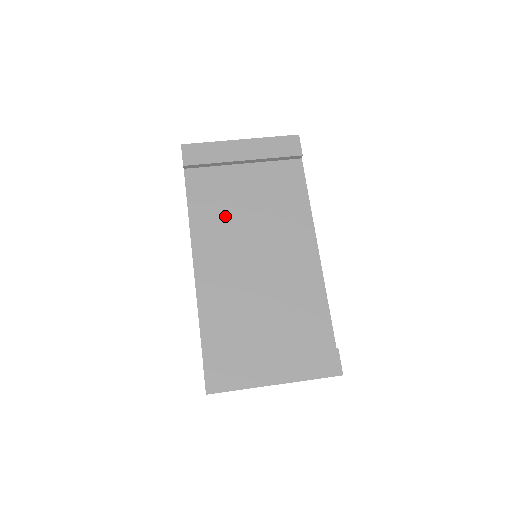
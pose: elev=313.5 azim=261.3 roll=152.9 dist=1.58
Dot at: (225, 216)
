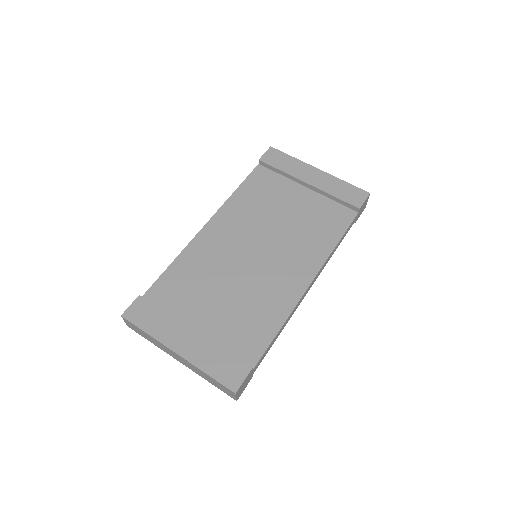
Dot at: (258, 212)
